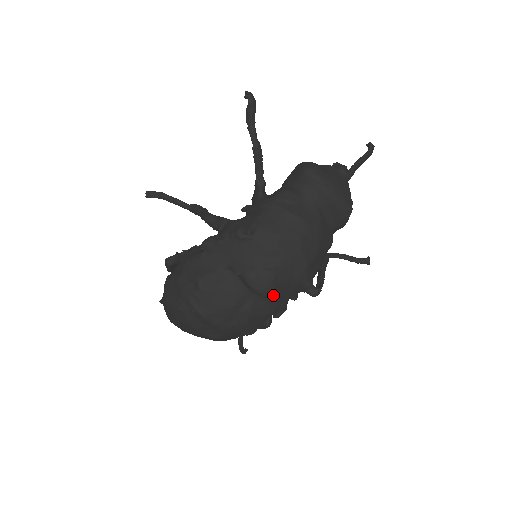
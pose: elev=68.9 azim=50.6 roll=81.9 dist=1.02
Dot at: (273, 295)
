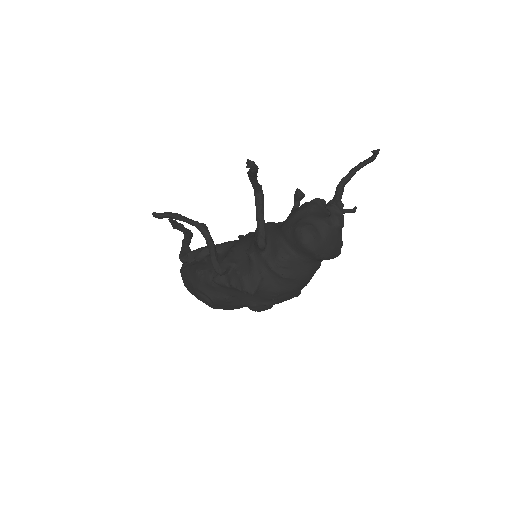
Dot at: (270, 308)
